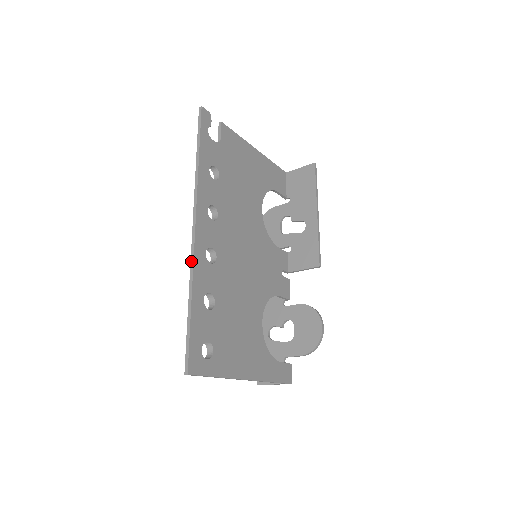
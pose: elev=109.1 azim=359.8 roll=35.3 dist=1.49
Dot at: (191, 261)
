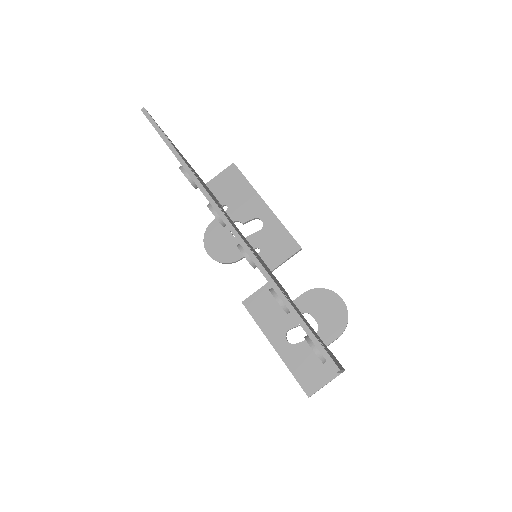
Dot at: (252, 257)
